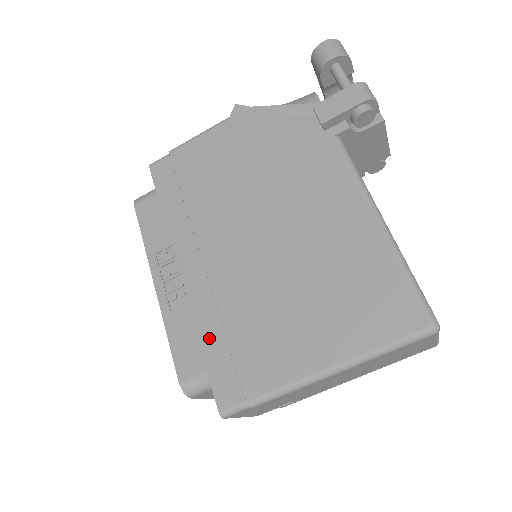
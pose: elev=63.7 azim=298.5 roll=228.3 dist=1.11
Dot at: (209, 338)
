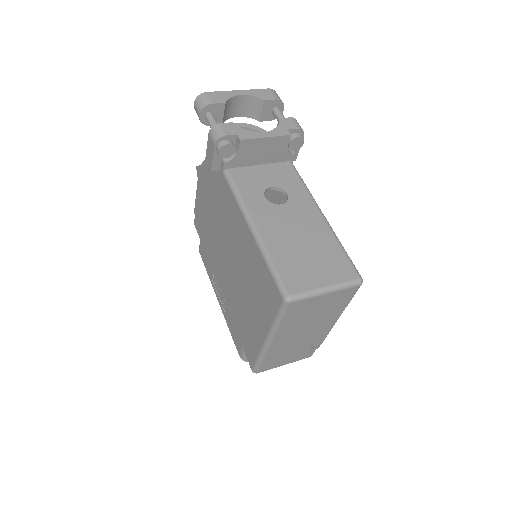
Dot at: (237, 327)
